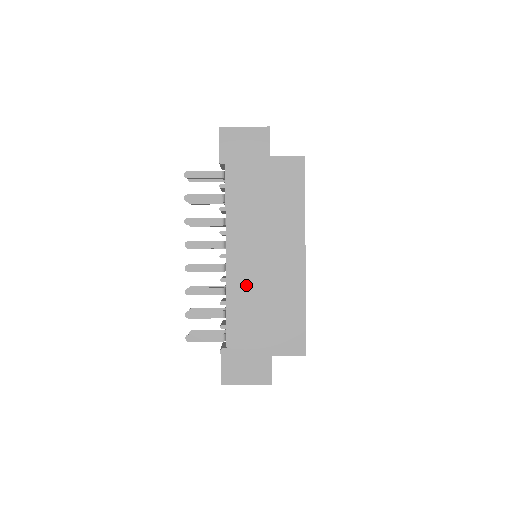
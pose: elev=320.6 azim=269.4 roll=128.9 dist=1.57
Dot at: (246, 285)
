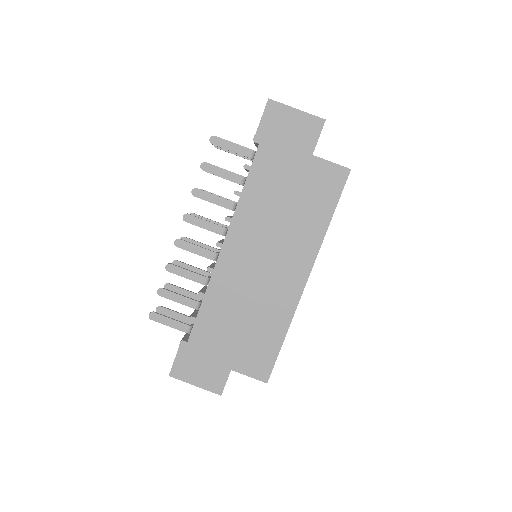
Dot at: (232, 286)
